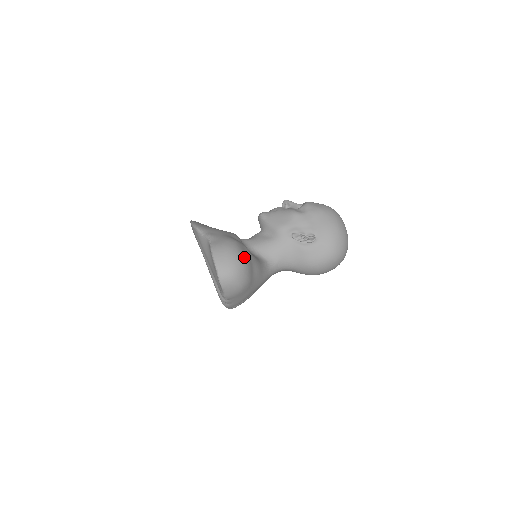
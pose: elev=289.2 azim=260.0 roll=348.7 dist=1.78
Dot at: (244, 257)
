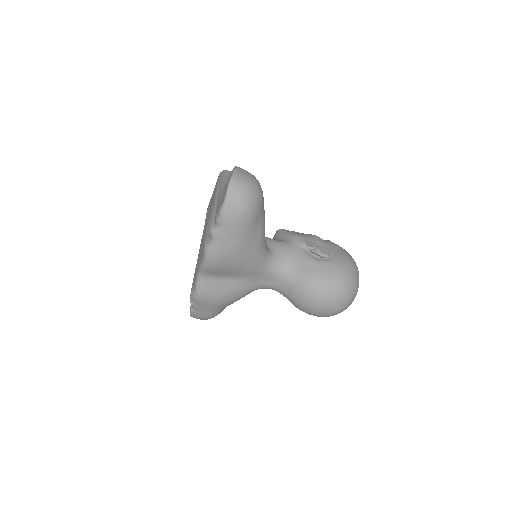
Dot at: (262, 191)
